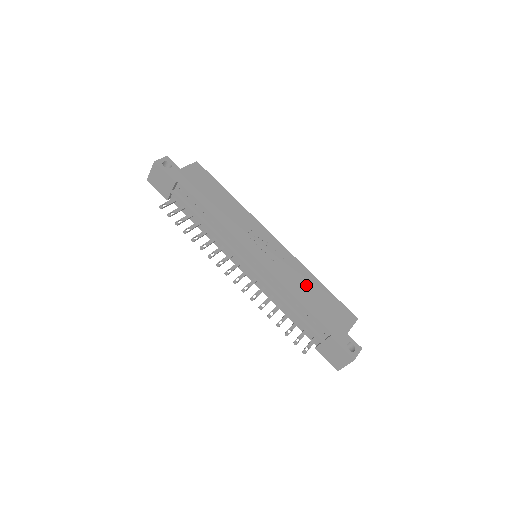
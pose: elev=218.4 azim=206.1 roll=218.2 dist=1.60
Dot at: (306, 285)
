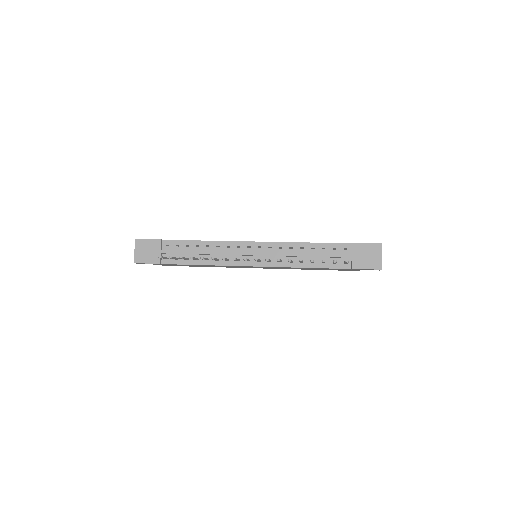
Dot at: occluded
